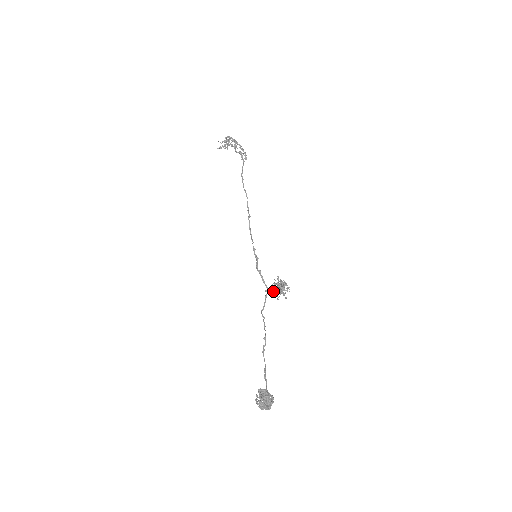
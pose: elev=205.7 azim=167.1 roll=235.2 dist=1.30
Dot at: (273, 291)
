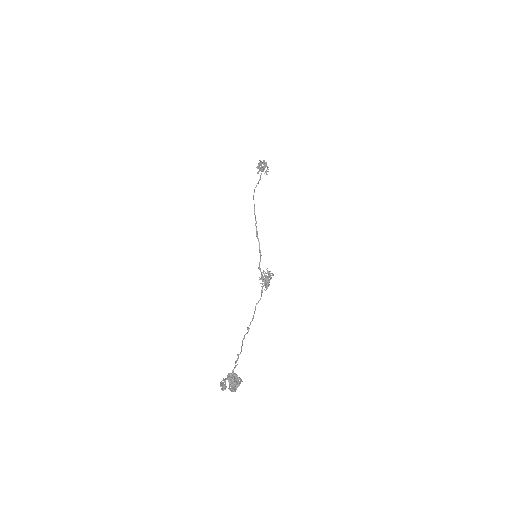
Dot at: occluded
